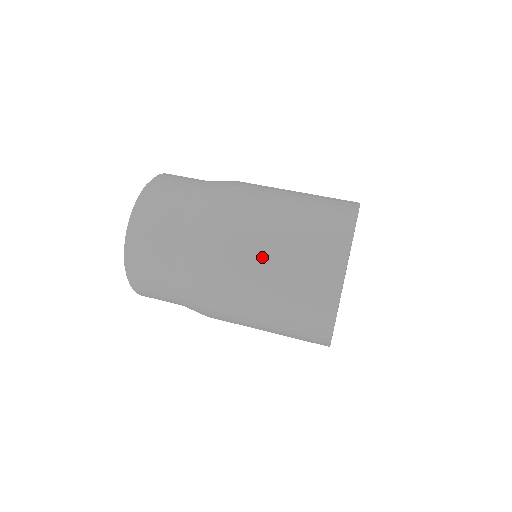
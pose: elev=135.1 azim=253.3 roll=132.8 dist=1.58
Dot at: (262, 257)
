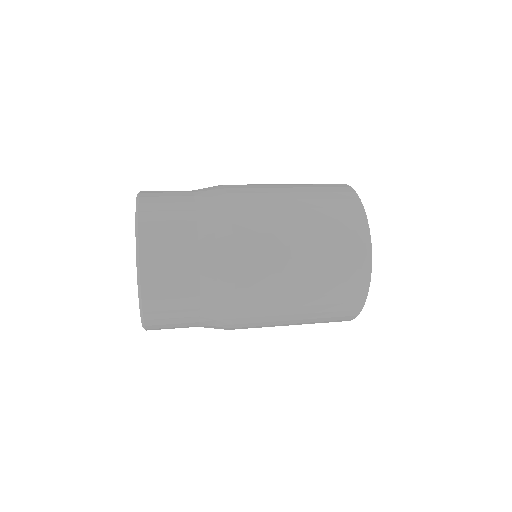
Dot at: (284, 193)
